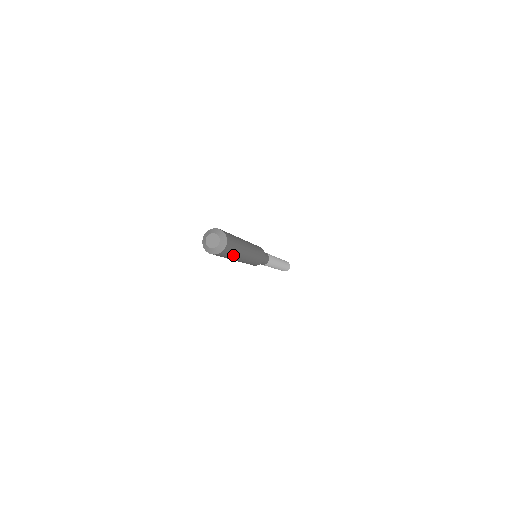
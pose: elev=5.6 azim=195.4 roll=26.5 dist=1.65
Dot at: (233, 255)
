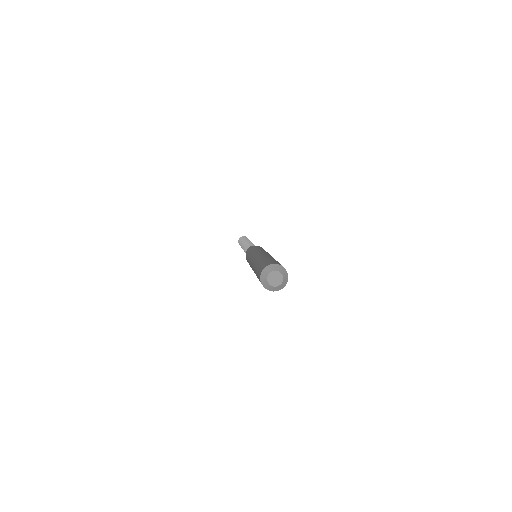
Dot at: occluded
